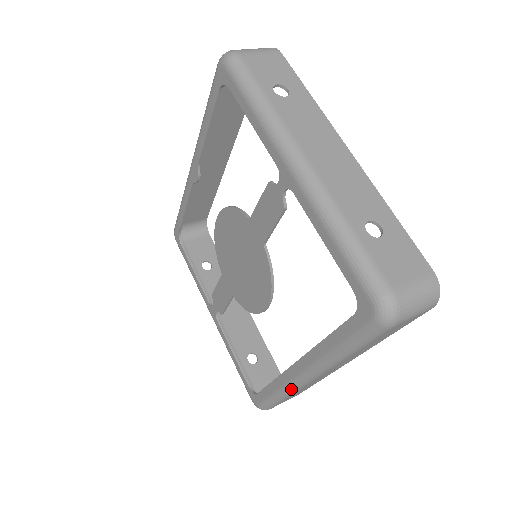
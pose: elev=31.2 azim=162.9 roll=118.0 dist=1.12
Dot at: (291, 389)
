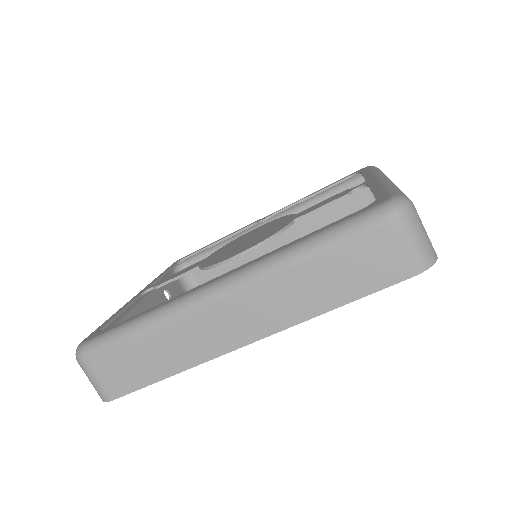
Dot at: (175, 306)
